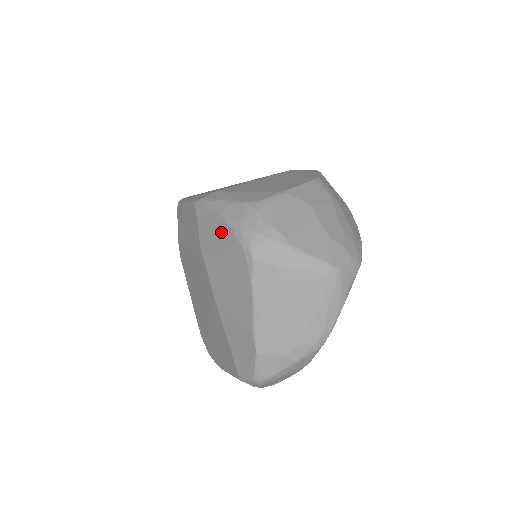
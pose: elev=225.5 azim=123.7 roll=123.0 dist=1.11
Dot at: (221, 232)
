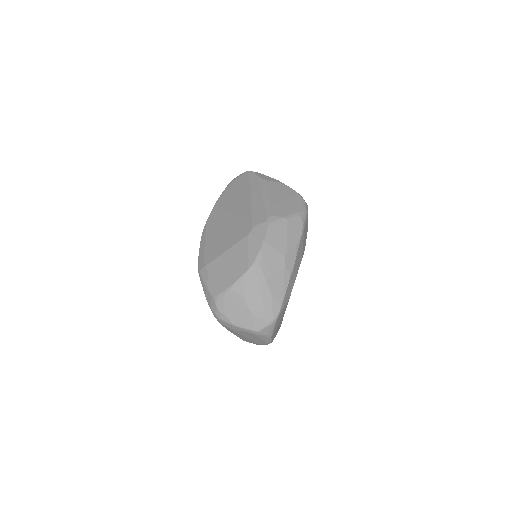
Dot at: occluded
